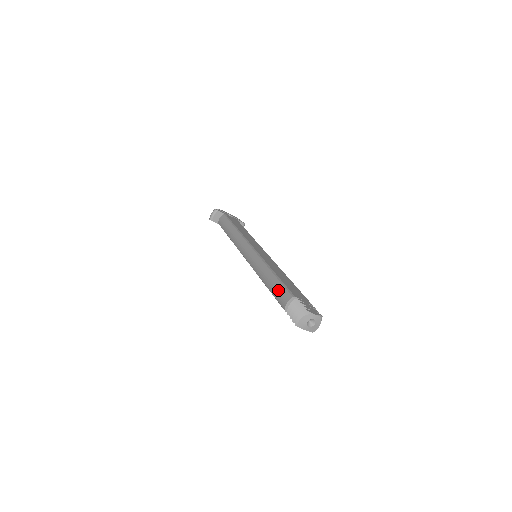
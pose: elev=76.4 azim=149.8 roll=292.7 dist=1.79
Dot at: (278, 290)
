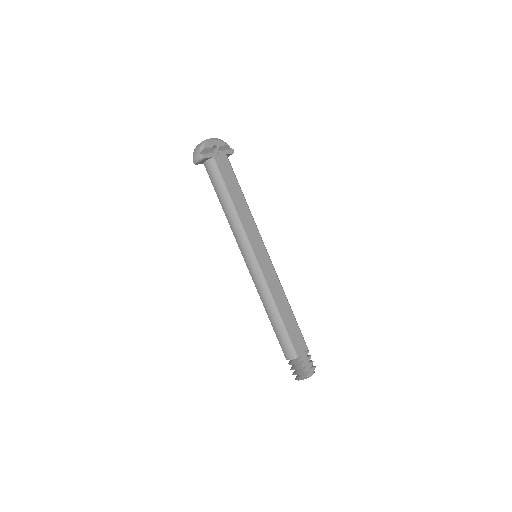
Dot at: (283, 341)
